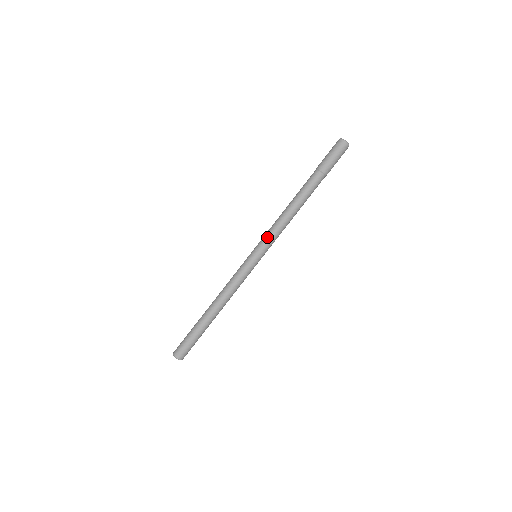
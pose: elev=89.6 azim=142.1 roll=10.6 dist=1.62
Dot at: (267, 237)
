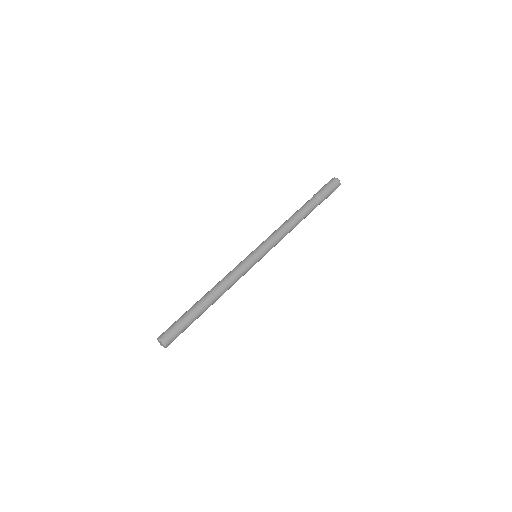
Dot at: (266, 239)
